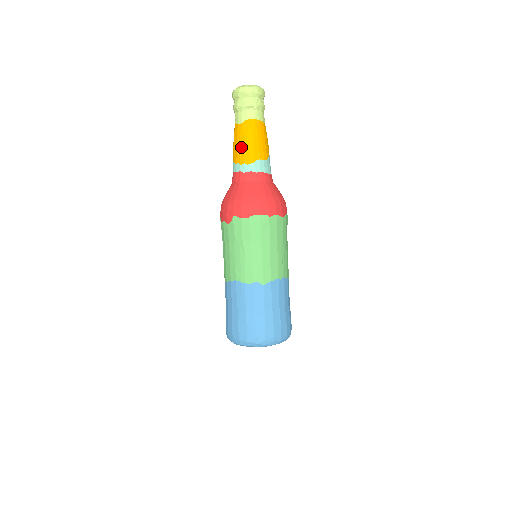
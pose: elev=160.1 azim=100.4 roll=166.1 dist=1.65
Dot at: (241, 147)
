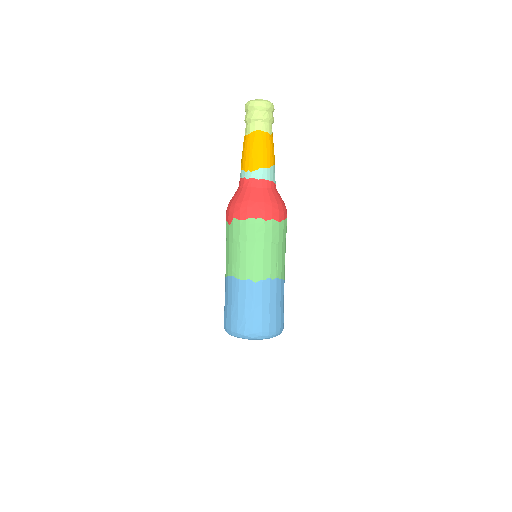
Dot at: (247, 155)
